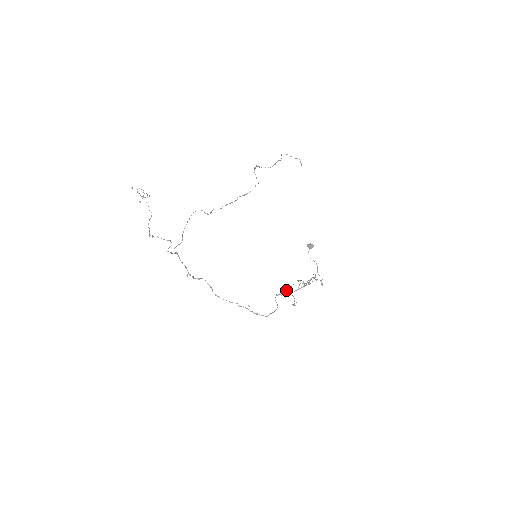
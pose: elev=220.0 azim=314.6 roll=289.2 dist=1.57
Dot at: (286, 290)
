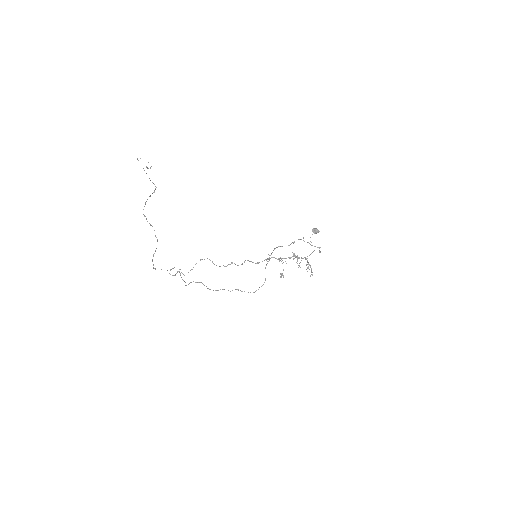
Dot at: occluded
